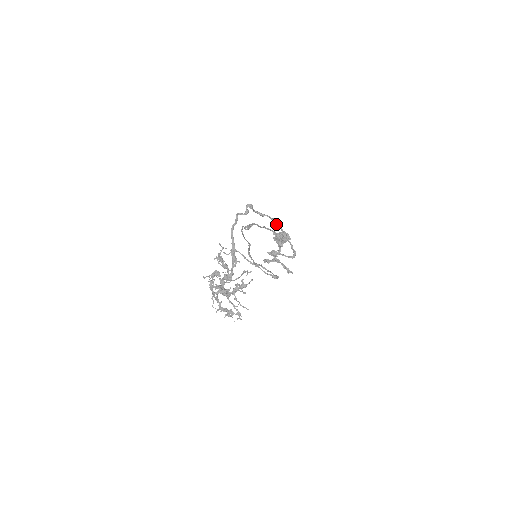
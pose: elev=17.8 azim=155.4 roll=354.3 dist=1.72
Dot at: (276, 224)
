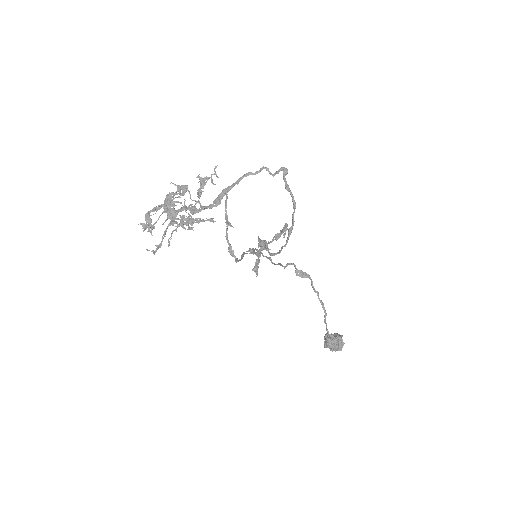
Dot at: (293, 212)
